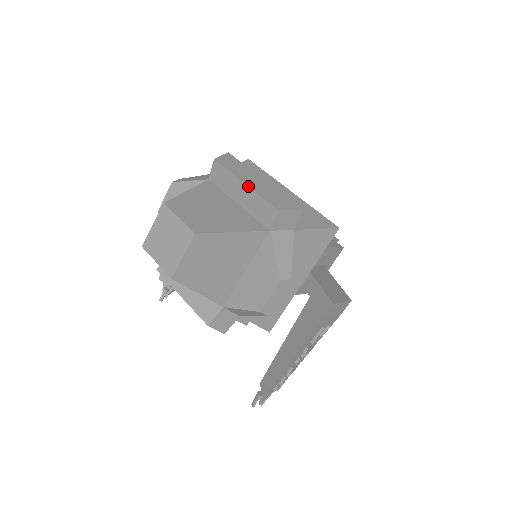
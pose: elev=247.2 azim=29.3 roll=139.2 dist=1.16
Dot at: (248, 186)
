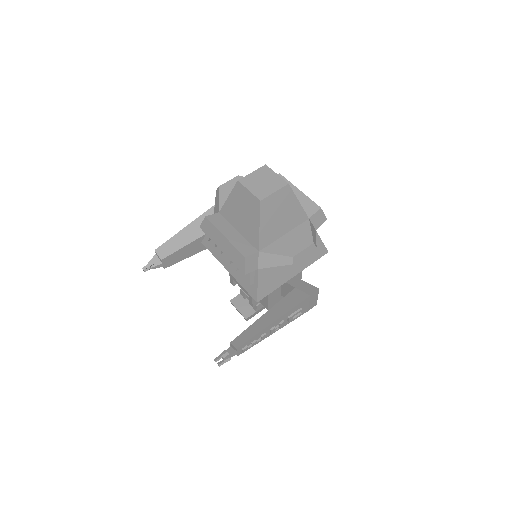
Dot at: (302, 192)
